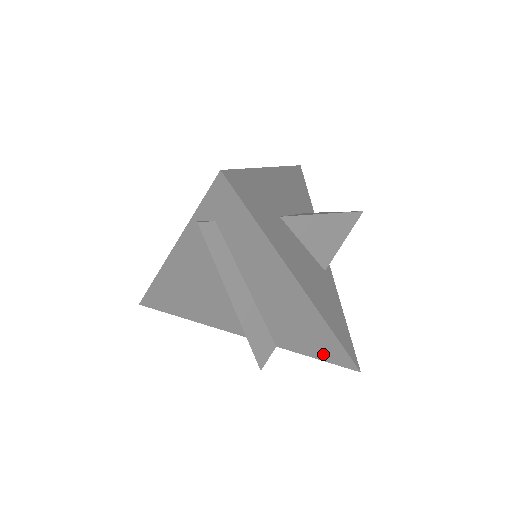
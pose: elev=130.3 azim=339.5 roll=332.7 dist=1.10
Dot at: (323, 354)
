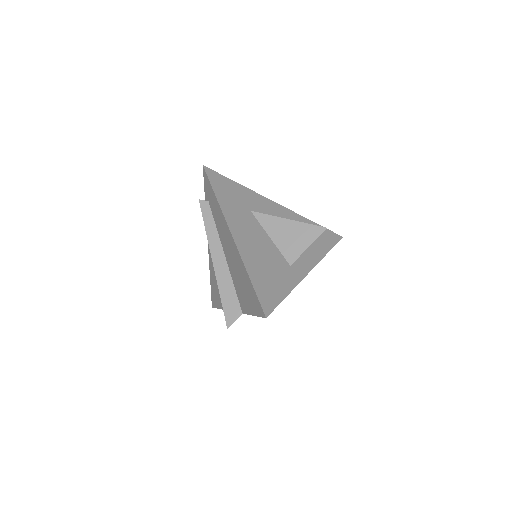
Dot at: (253, 306)
